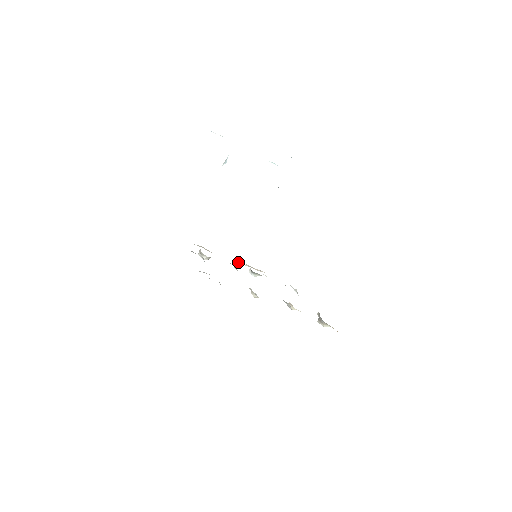
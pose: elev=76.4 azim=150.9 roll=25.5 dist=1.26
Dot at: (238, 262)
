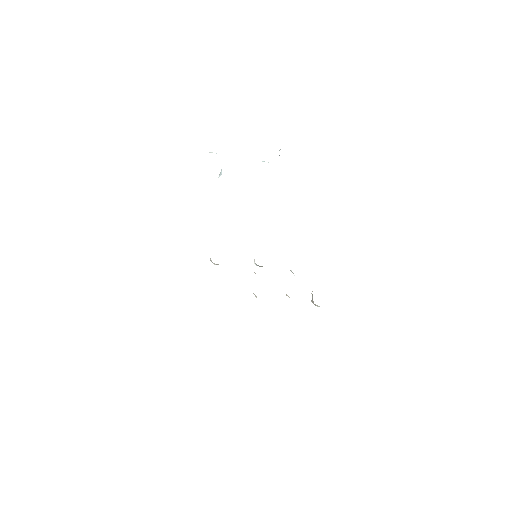
Dot at: occluded
